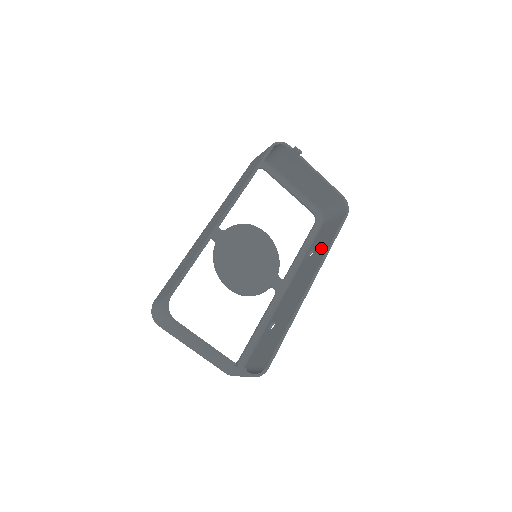
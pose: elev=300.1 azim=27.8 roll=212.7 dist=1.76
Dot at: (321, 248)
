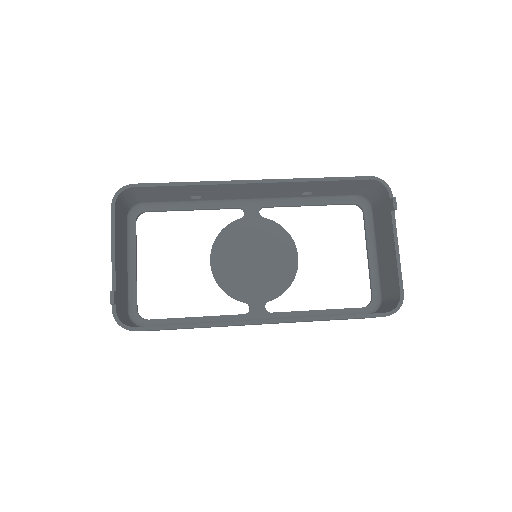
Dot at: occluded
